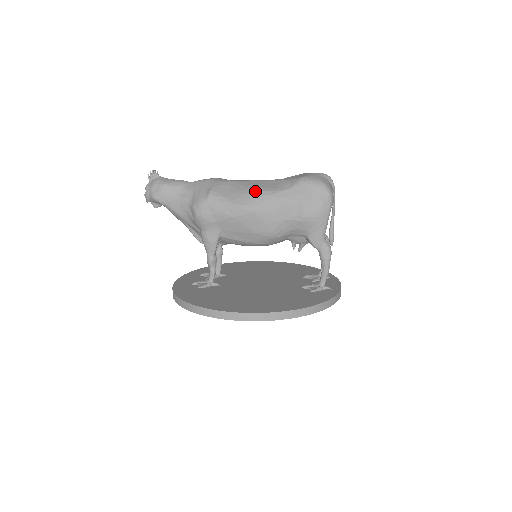
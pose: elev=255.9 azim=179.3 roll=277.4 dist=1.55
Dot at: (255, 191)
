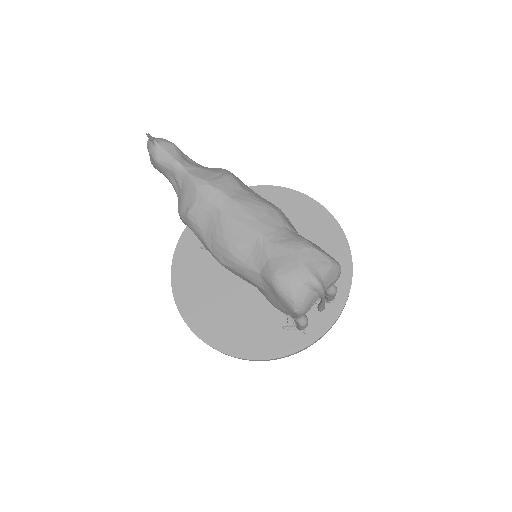
Dot at: (226, 249)
